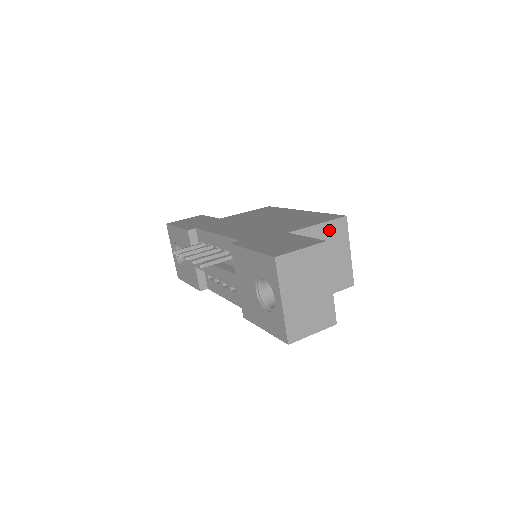
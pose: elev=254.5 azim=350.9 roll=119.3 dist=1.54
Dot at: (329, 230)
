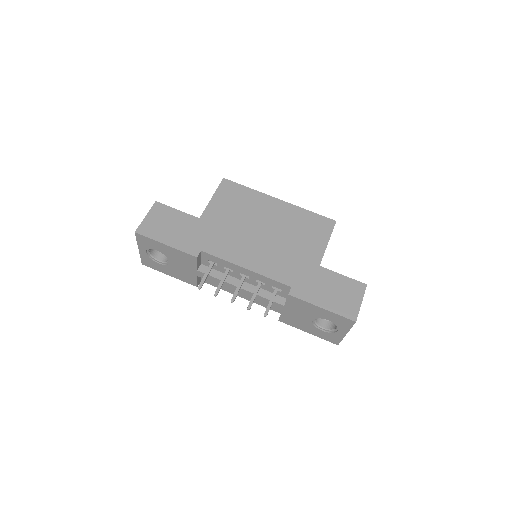
Dot at: occluded
